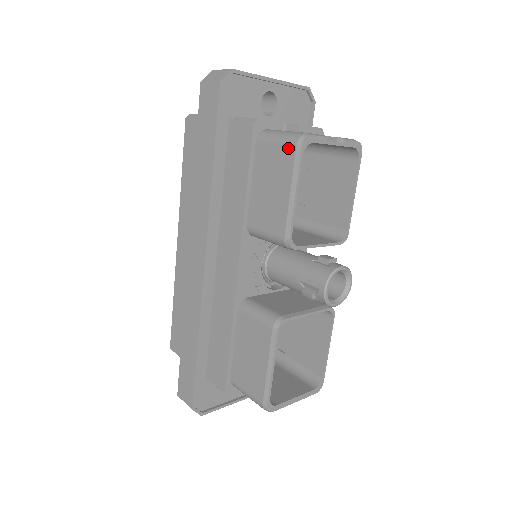
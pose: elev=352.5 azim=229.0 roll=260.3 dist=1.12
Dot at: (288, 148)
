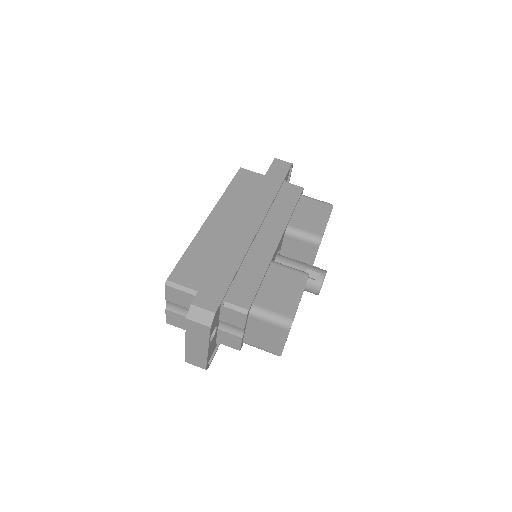
Dot at: (325, 204)
